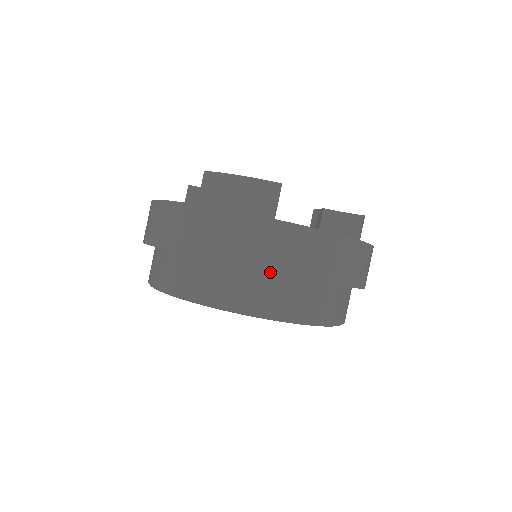
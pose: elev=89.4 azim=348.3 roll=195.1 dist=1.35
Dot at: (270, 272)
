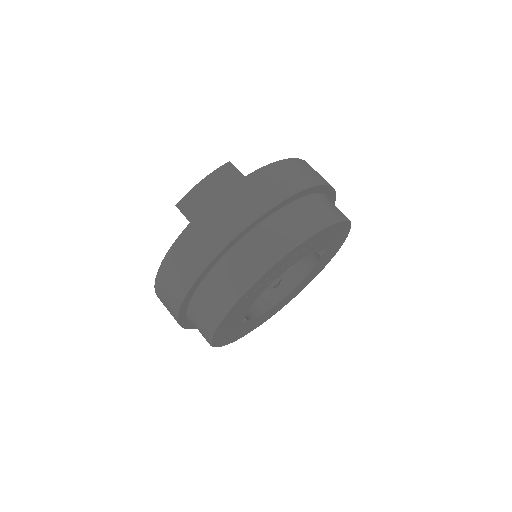
Dot at: (283, 201)
